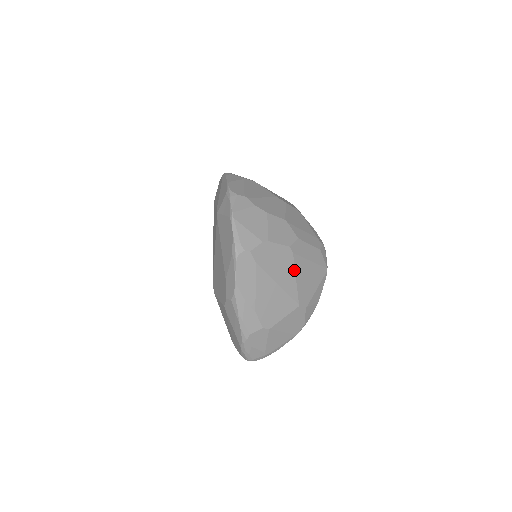
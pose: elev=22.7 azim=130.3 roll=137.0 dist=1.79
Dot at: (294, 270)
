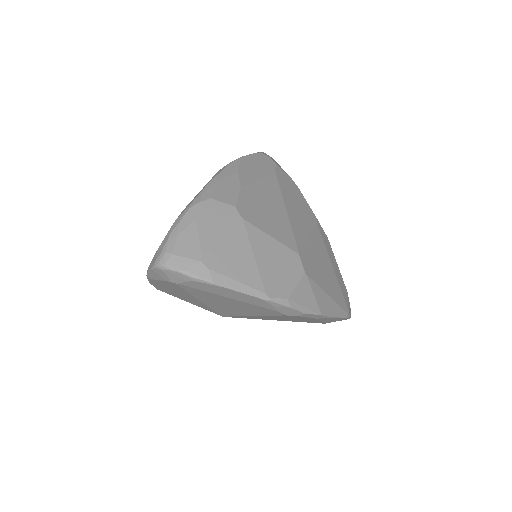
Dot at: (311, 232)
